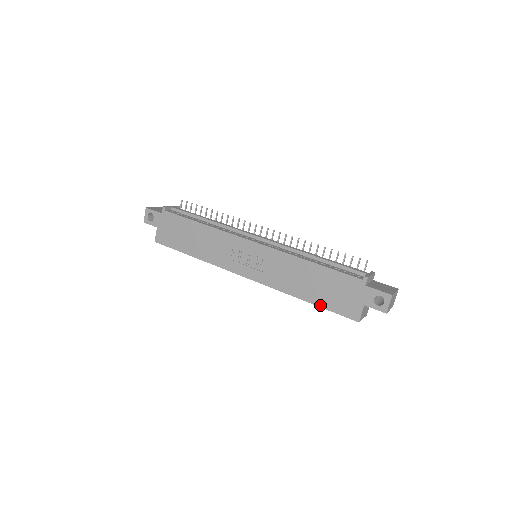
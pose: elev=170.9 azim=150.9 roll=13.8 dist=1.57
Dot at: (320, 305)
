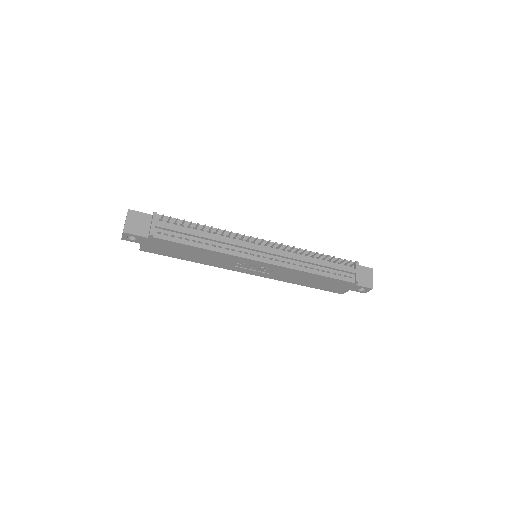
Dot at: (315, 288)
